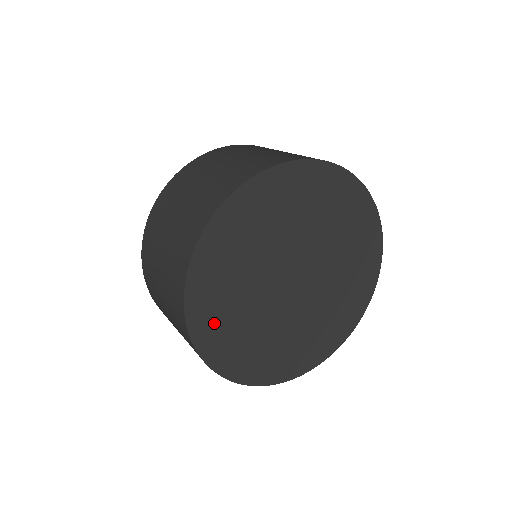
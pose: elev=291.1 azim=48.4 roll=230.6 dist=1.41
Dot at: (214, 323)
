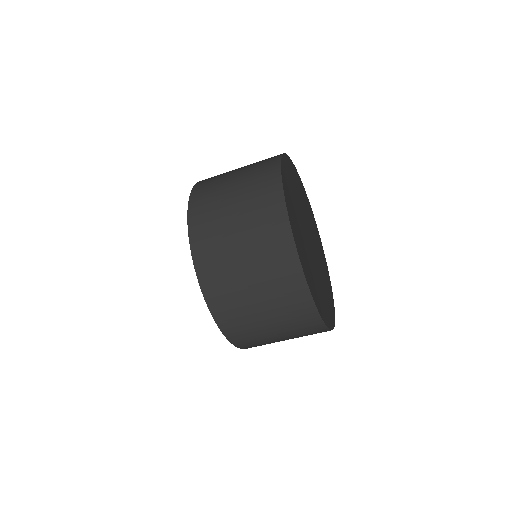
Dot at: (322, 306)
